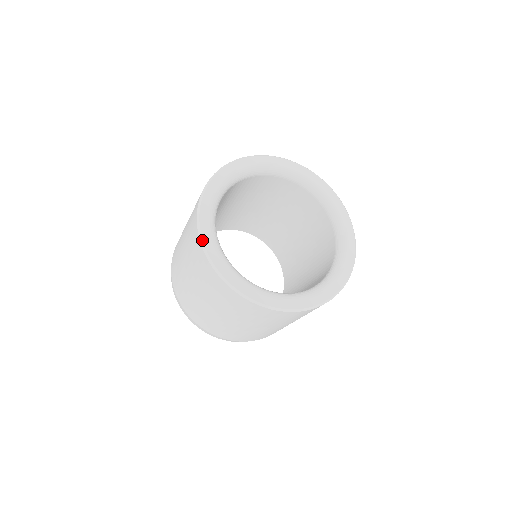
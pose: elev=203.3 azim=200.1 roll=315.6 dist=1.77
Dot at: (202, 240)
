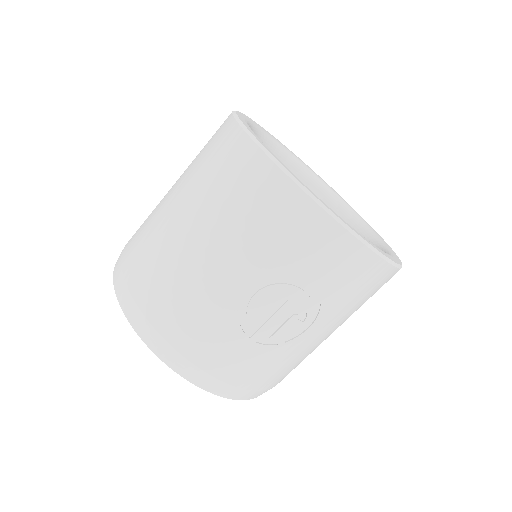
Dot at: (240, 112)
